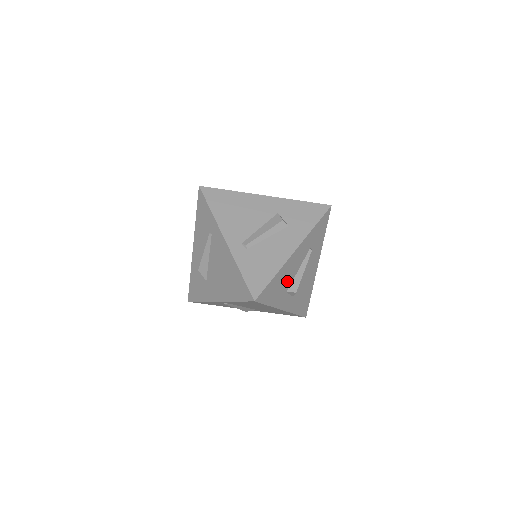
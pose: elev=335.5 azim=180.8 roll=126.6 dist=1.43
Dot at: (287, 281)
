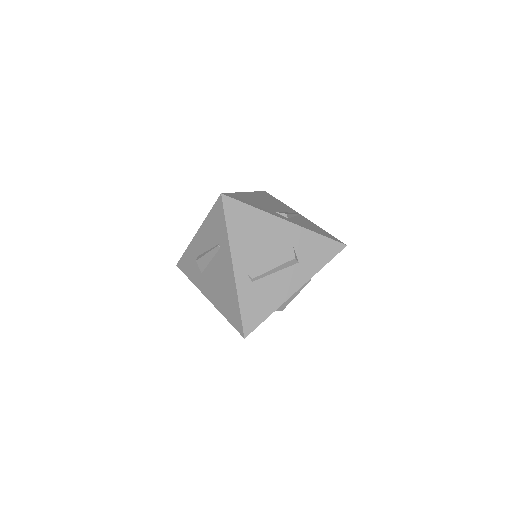
Dot at: occluded
